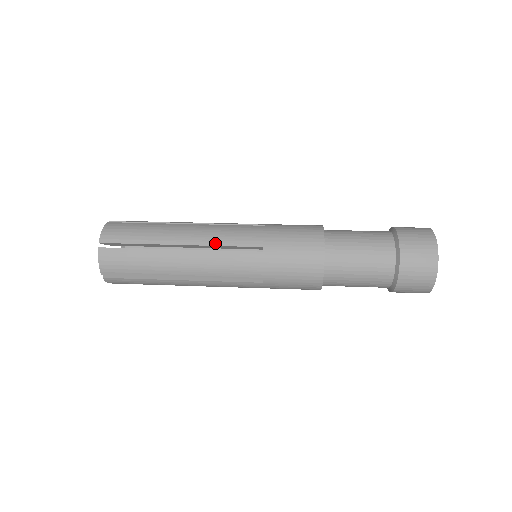
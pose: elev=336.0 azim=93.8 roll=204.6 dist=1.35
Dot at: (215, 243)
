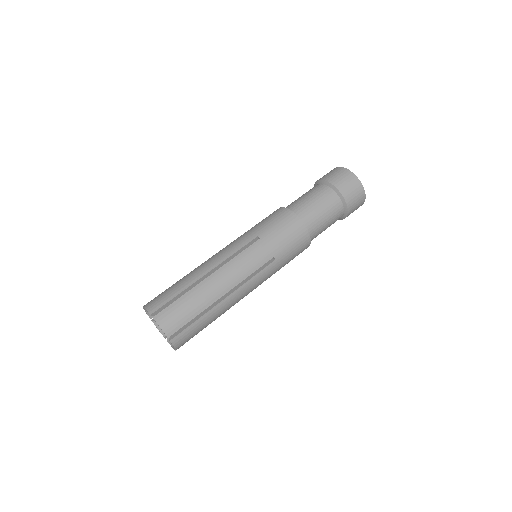
Dot at: occluded
